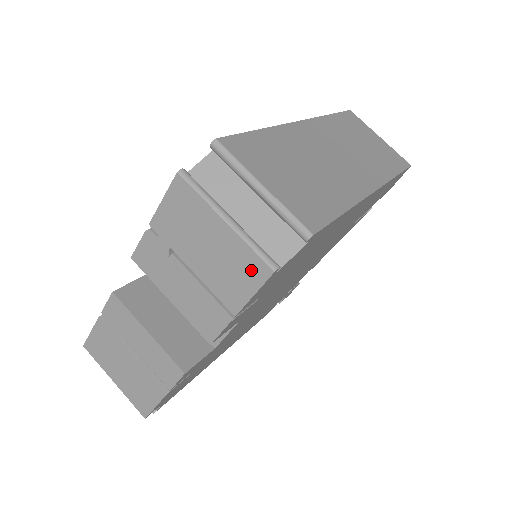
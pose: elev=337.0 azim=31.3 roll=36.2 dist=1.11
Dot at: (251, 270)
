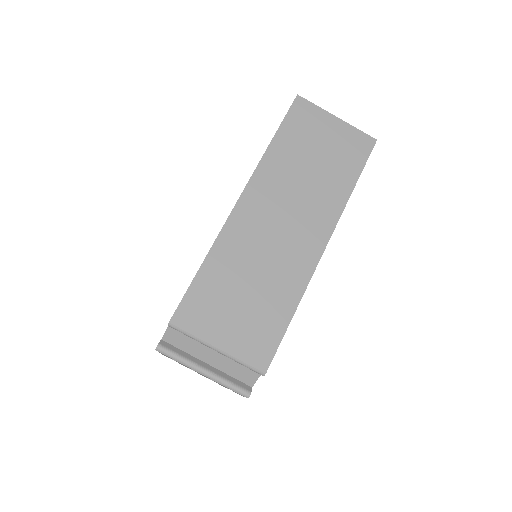
Dot at: occluded
